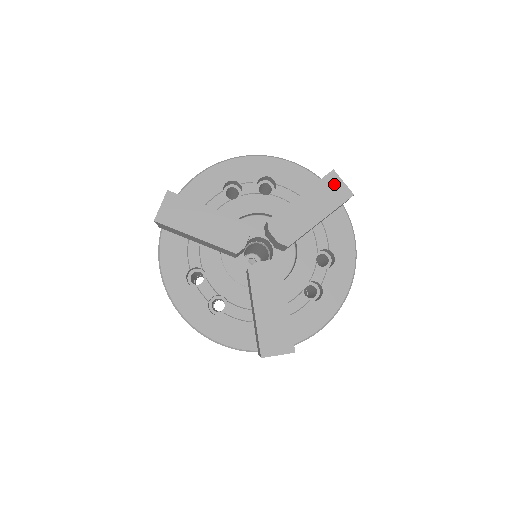
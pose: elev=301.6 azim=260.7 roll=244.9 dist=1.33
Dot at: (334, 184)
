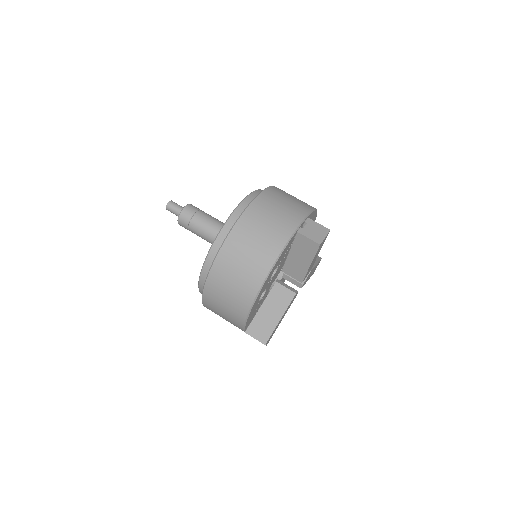
Dot at: occluded
